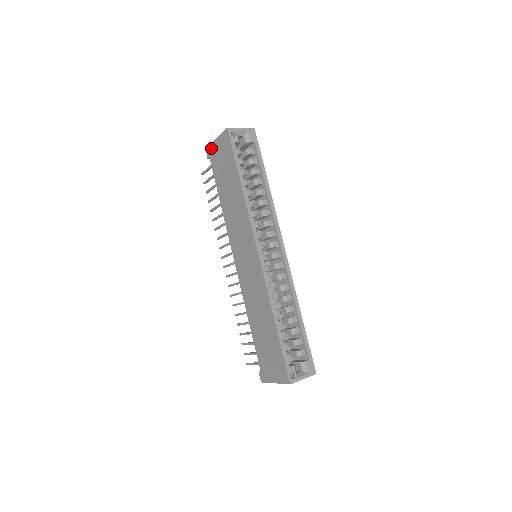
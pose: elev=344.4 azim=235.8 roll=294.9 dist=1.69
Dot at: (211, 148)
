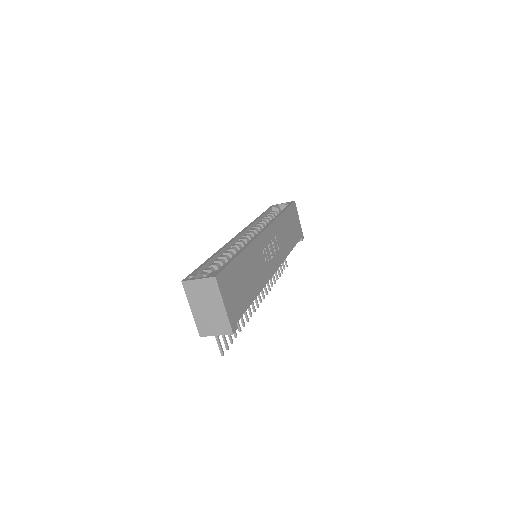
Dot at: occluded
